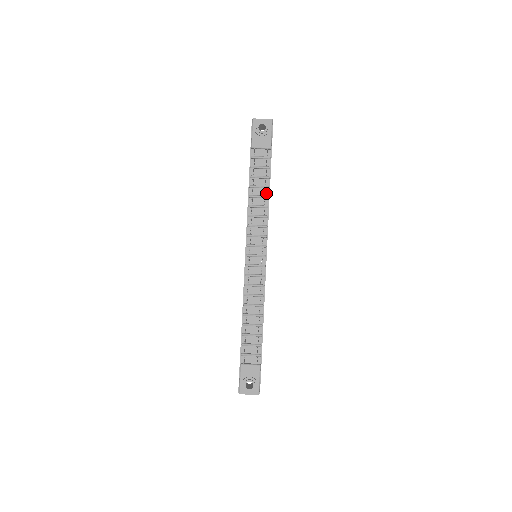
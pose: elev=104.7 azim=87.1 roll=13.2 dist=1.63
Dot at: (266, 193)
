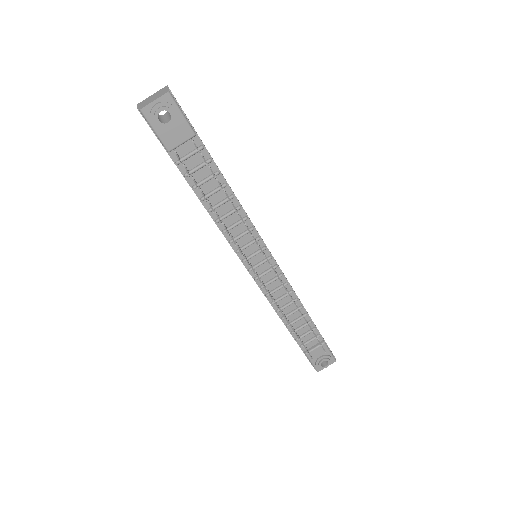
Dot at: (227, 193)
